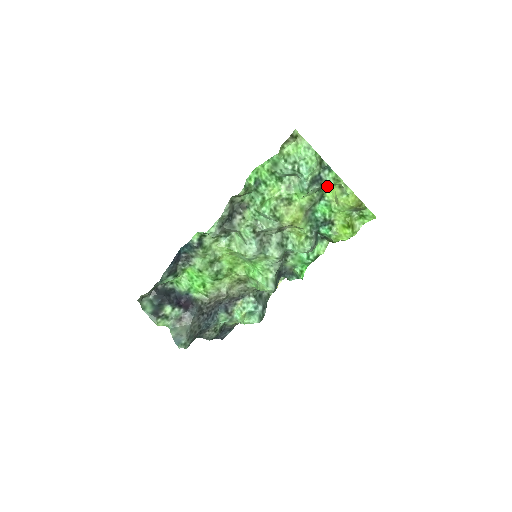
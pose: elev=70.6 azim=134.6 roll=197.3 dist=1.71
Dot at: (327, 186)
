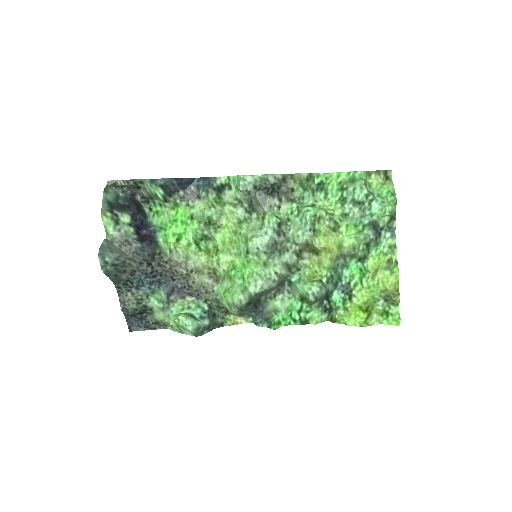
Dot at: (376, 252)
